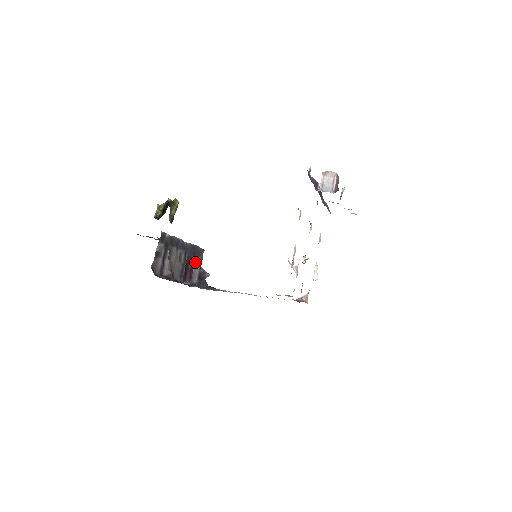
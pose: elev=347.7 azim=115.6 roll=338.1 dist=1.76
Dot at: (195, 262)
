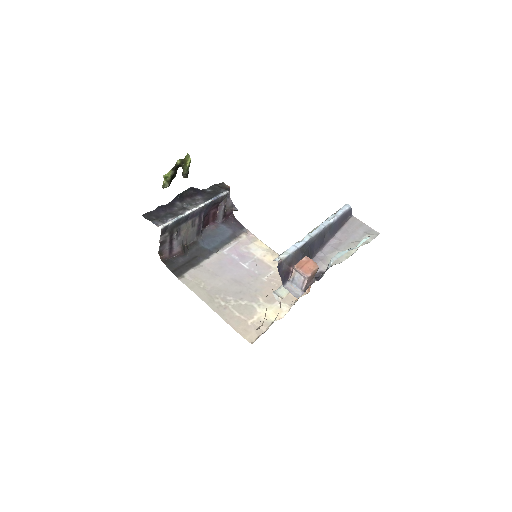
Dot at: (219, 204)
